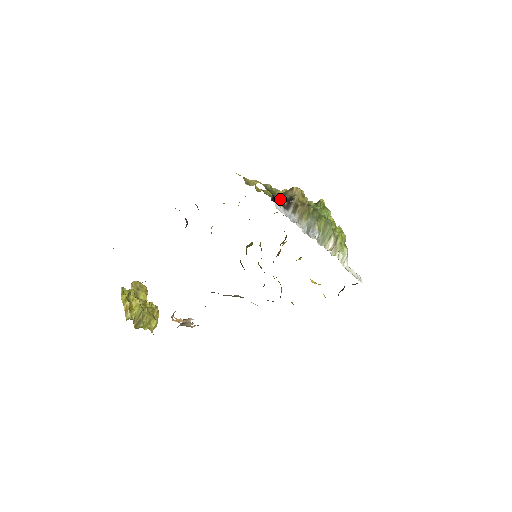
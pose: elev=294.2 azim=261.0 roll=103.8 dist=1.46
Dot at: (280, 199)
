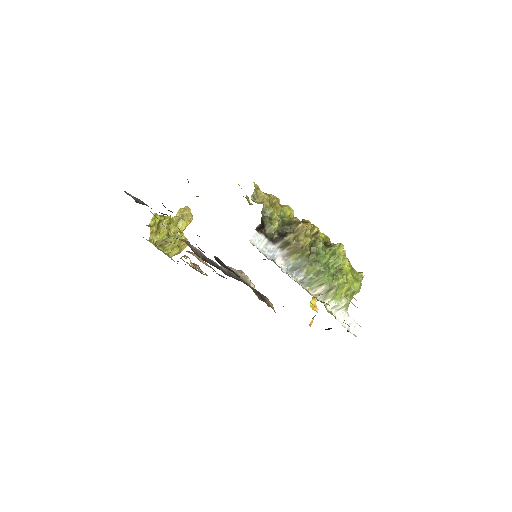
Dot at: (269, 231)
